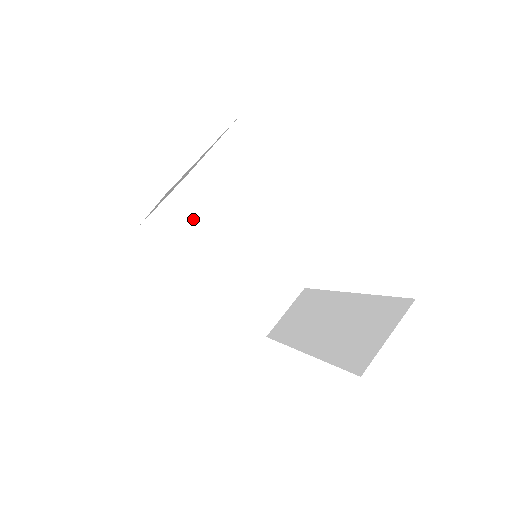
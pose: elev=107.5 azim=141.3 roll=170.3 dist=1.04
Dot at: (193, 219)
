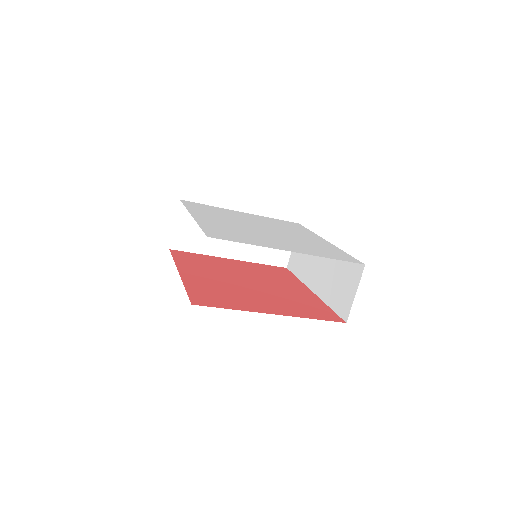
Dot at: occluded
